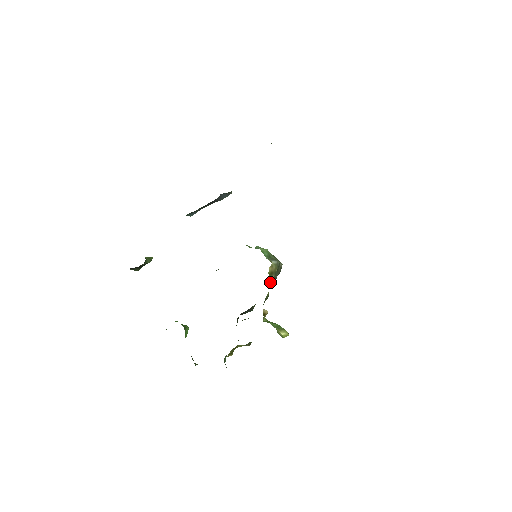
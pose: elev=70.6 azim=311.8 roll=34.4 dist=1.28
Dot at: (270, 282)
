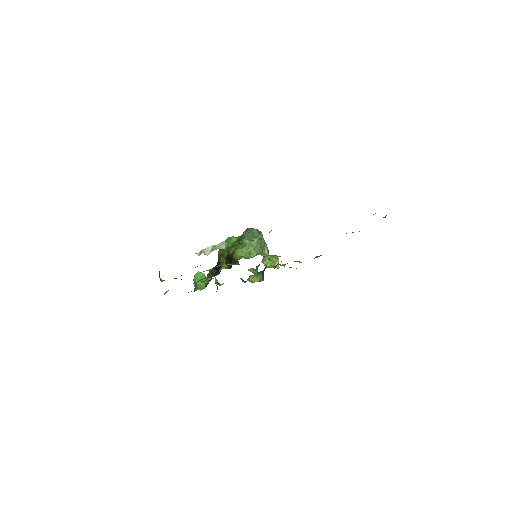
Dot at: occluded
